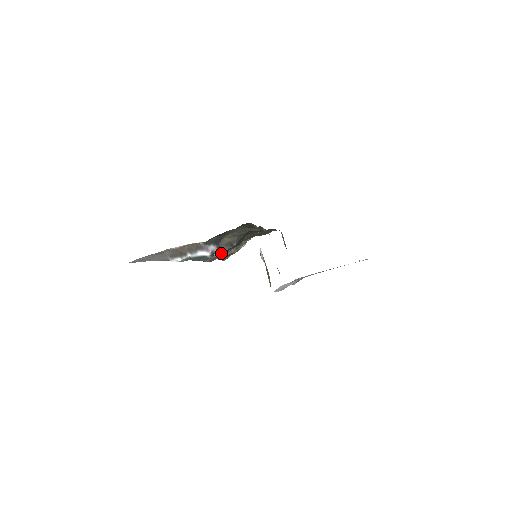
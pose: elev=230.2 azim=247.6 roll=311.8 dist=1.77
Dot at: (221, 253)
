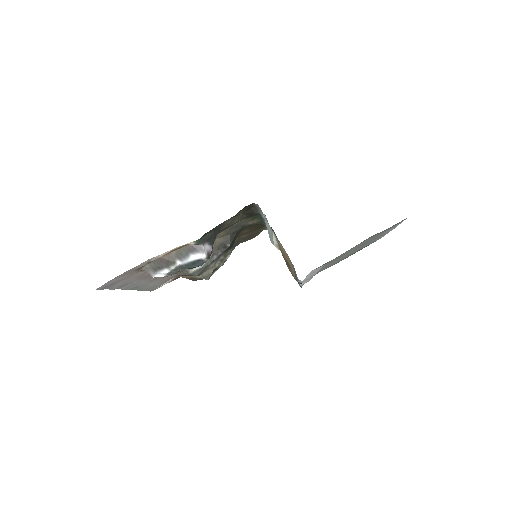
Dot at: (213, 260)
